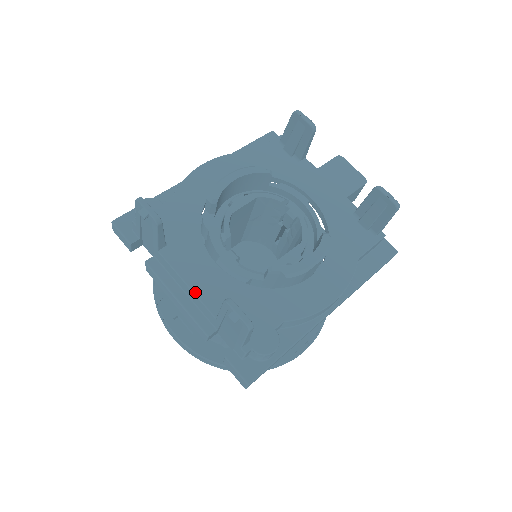
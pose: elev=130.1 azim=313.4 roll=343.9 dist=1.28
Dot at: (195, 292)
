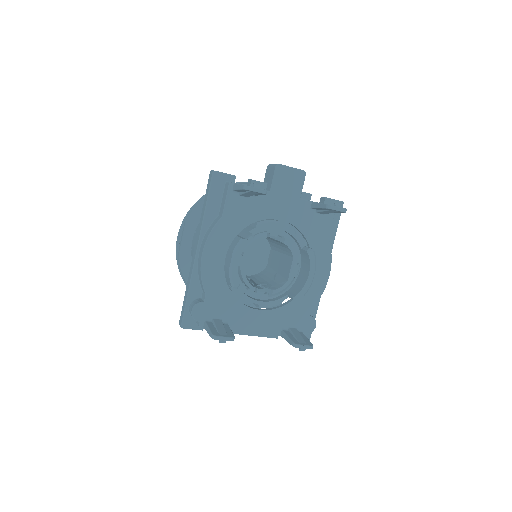
Dot at: (261, 333)
